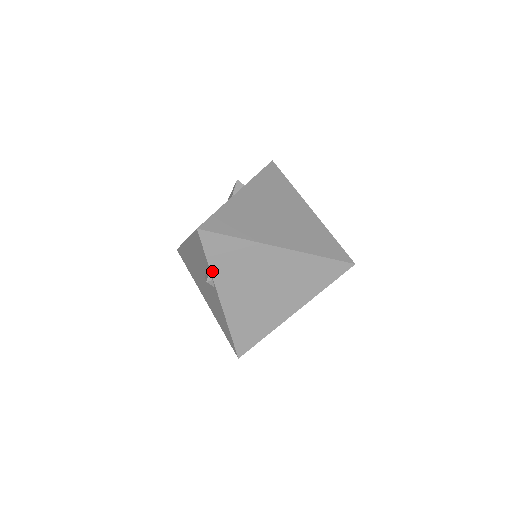
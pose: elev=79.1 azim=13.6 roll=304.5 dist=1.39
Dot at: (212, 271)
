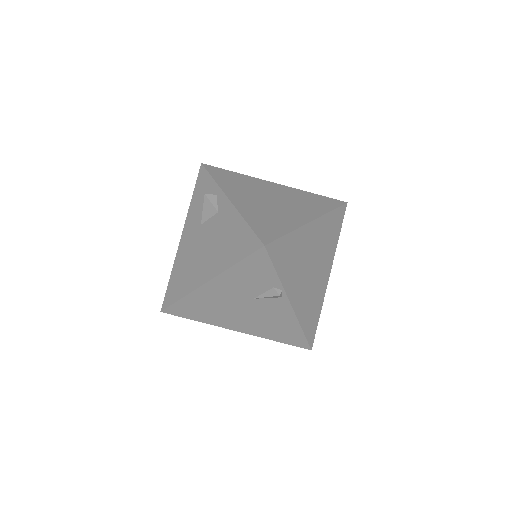
Dot at: (281, 281)
